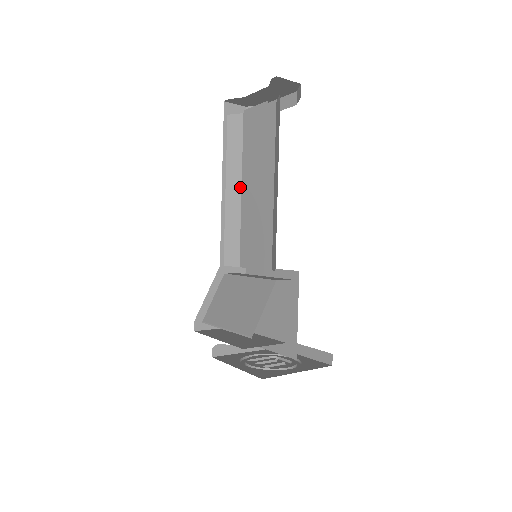
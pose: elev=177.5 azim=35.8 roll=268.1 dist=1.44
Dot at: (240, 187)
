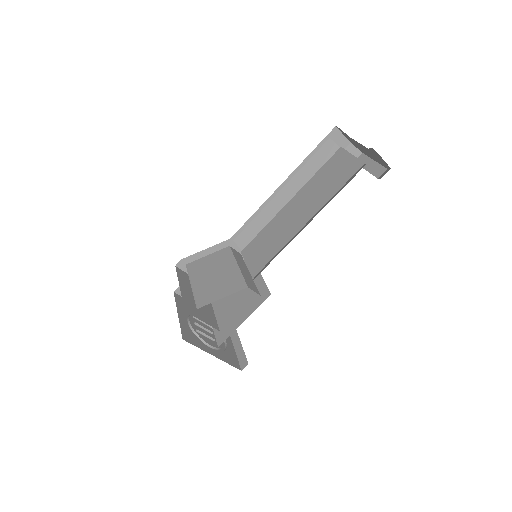
Dot at: (291, 198)
